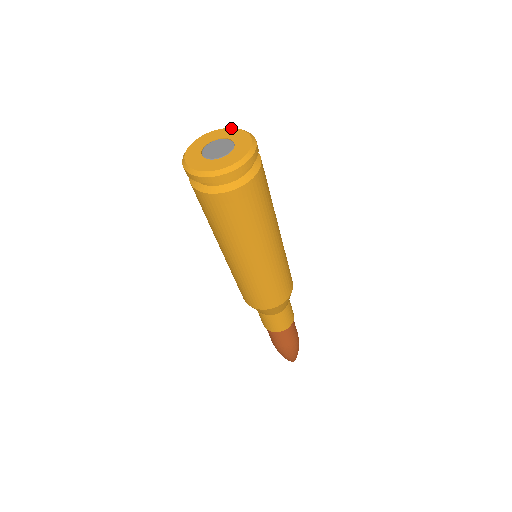
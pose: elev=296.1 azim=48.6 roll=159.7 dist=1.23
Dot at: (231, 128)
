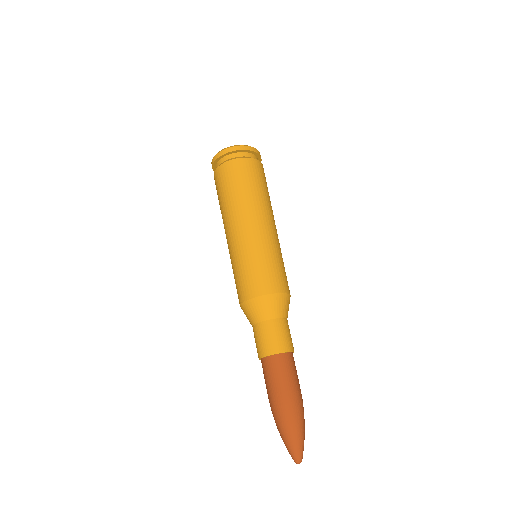
Dot at: occluded
